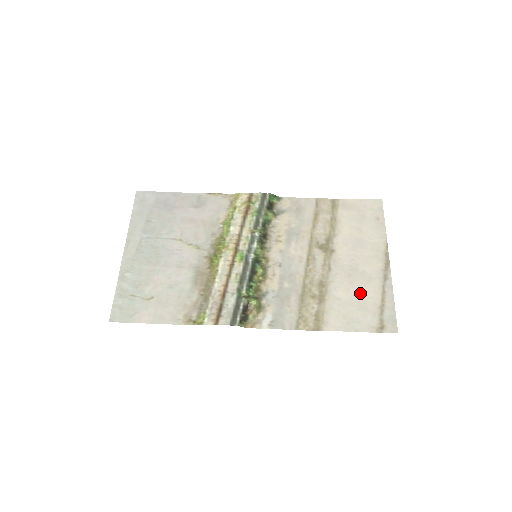
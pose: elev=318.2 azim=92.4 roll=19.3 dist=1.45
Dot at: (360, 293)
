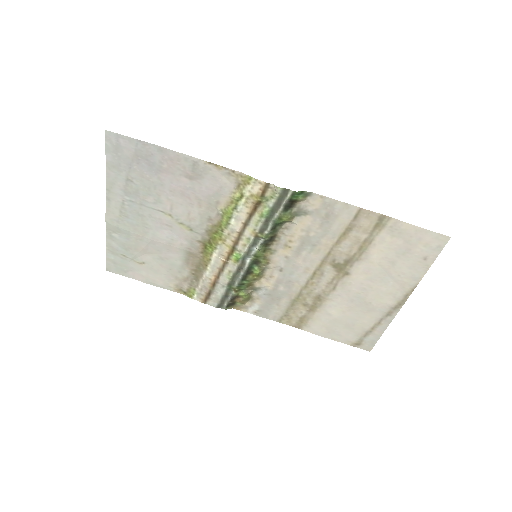
Dot at: (354, 317)
